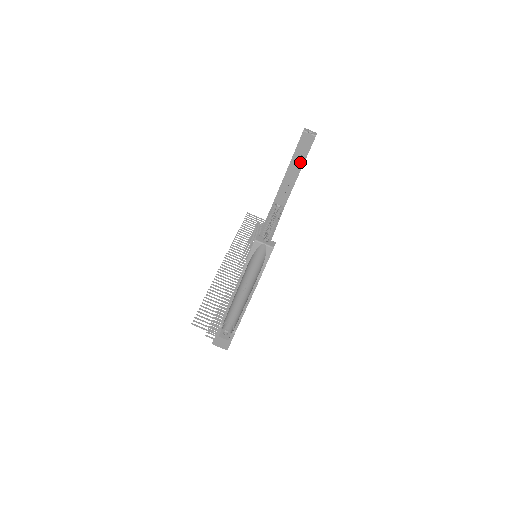
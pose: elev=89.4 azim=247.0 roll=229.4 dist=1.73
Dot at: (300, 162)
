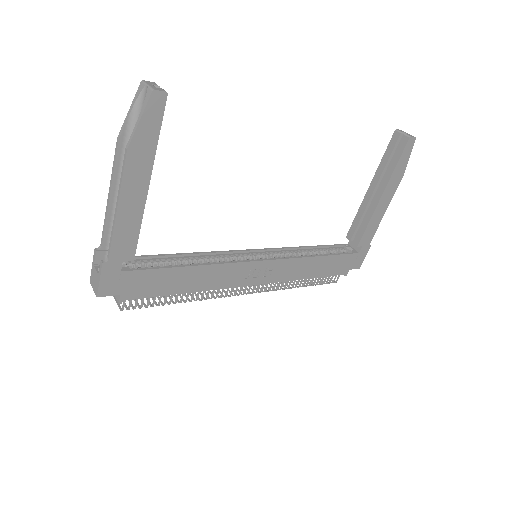
Dot at: (385, 178)
